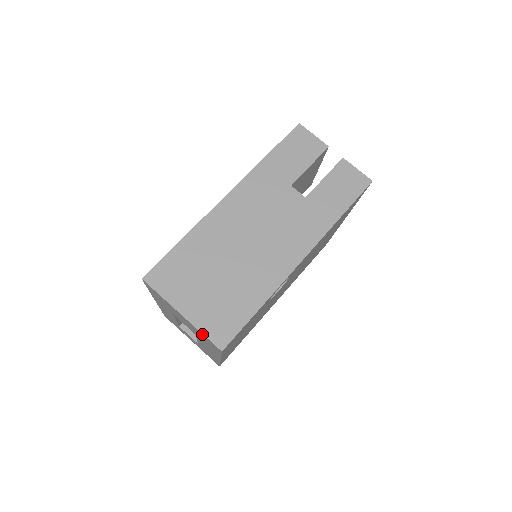
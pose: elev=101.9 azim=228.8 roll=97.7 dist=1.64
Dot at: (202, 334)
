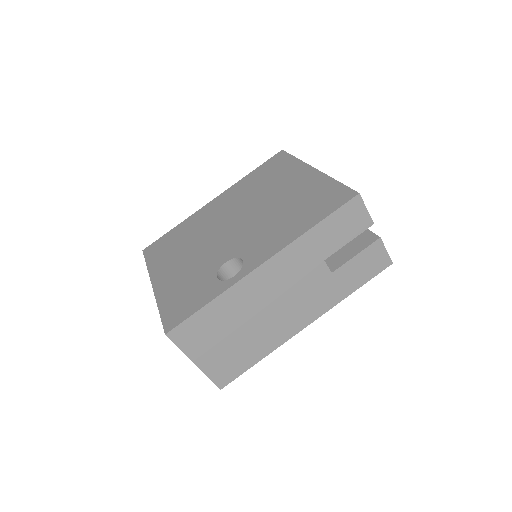
Dot at: (207, 376)
